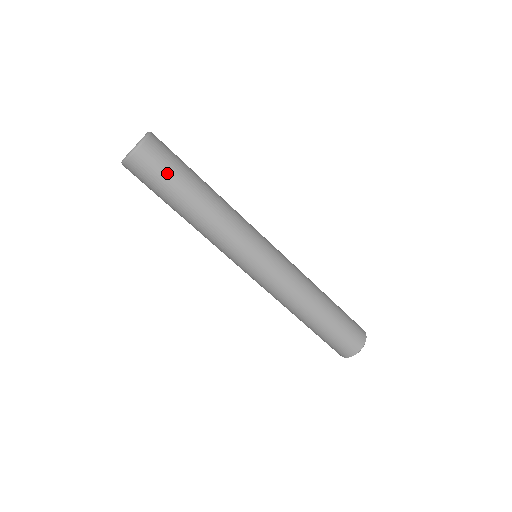
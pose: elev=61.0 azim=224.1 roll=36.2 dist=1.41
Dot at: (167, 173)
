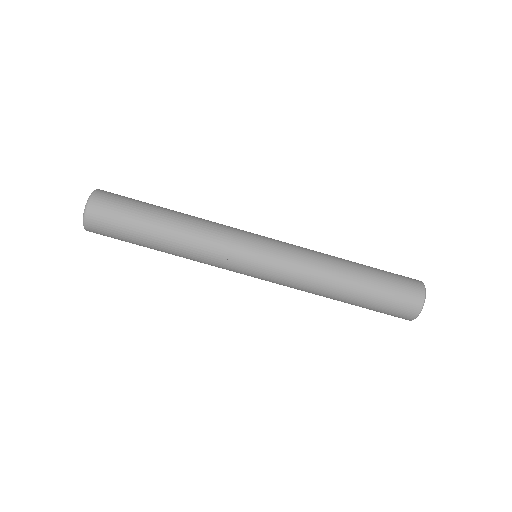
Dot at: (122, 221)
